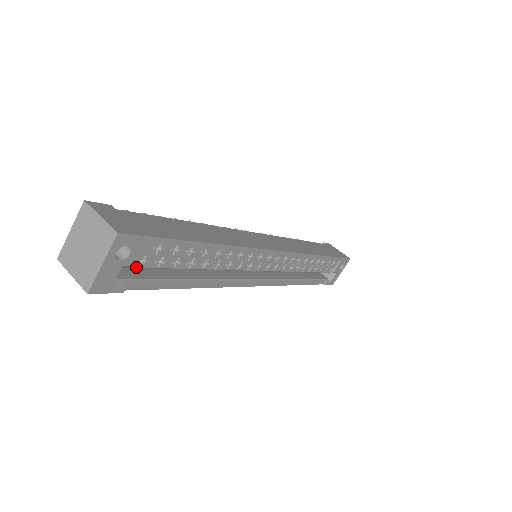
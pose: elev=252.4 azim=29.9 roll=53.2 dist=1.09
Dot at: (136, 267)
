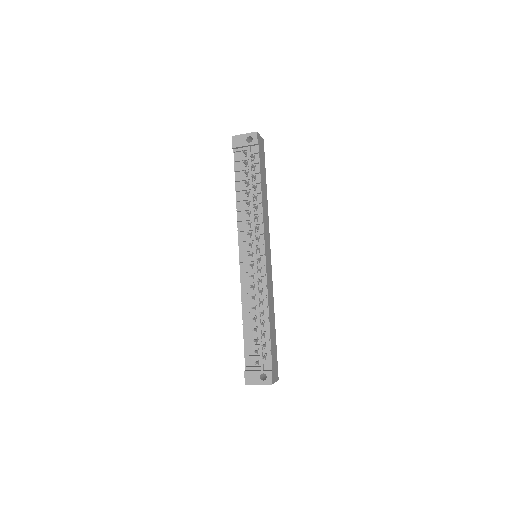
Dot at: occluded
